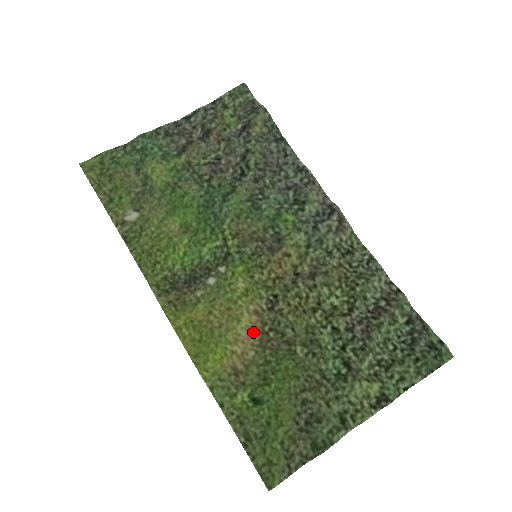
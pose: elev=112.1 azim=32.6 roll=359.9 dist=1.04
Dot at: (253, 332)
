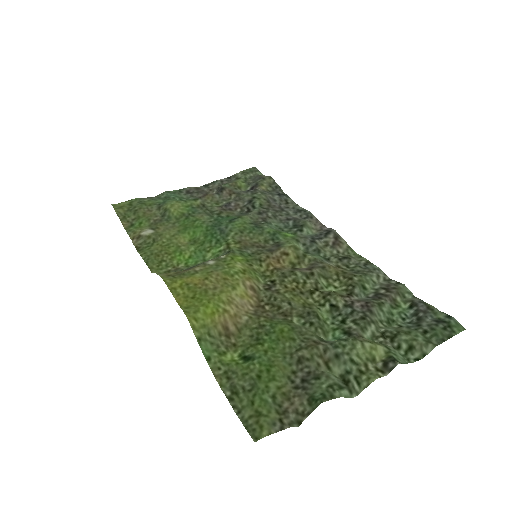
Dot at: (248, 303)
